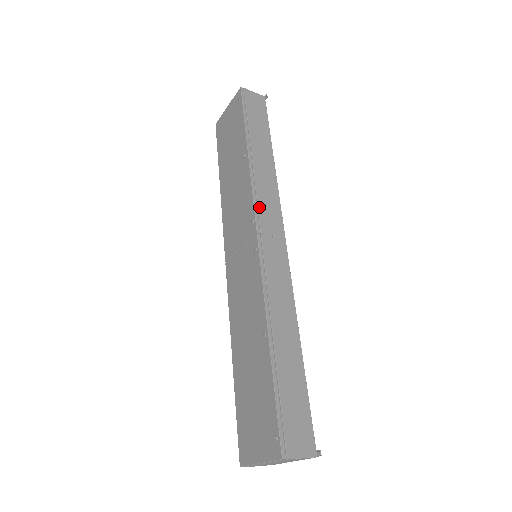
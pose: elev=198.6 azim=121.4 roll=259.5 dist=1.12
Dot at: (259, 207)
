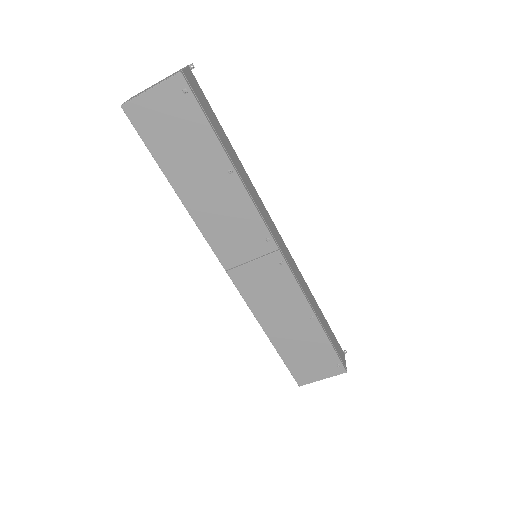
Dot at: (267, 223)
